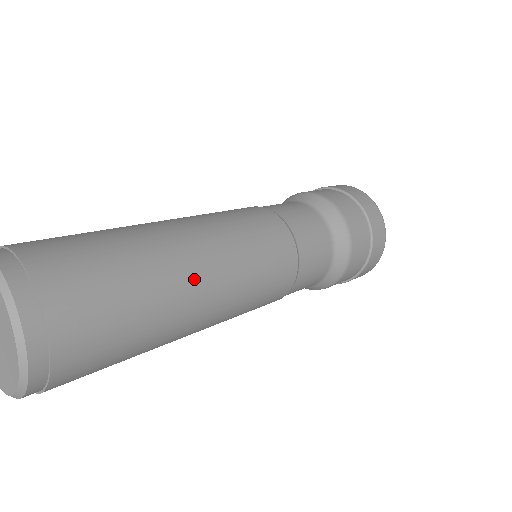
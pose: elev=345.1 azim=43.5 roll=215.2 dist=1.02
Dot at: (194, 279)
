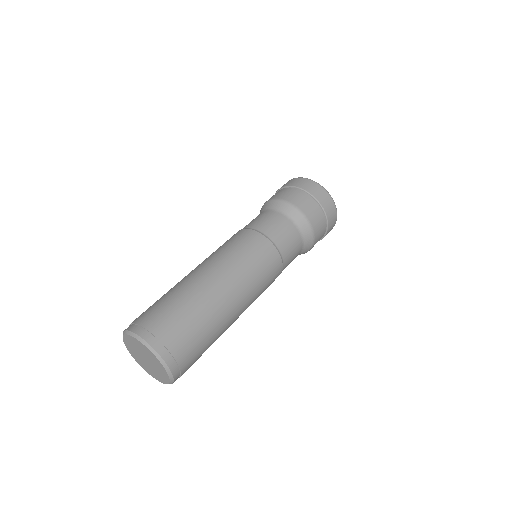
Dot at: (220, 291)
